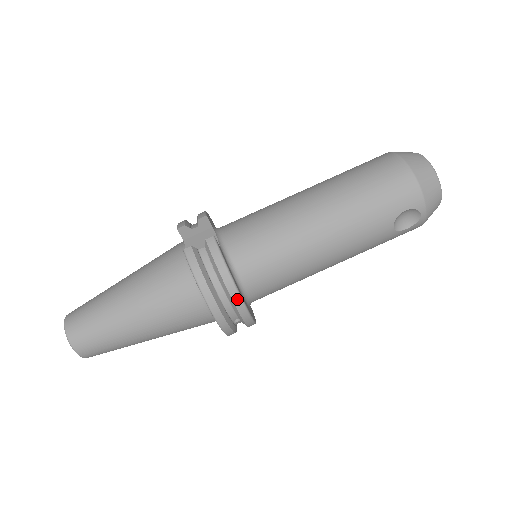
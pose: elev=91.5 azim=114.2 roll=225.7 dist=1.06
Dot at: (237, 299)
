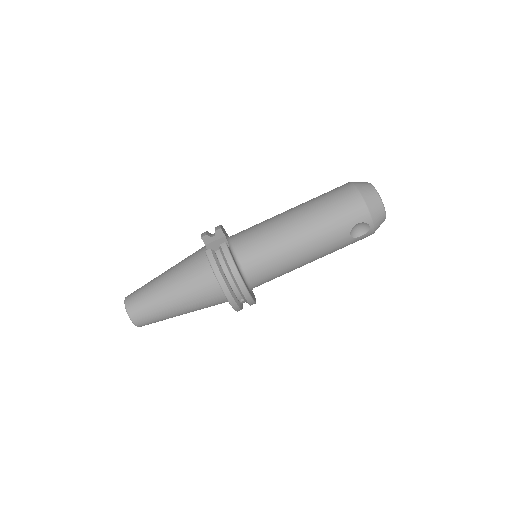
Dot at: (241, 284)
